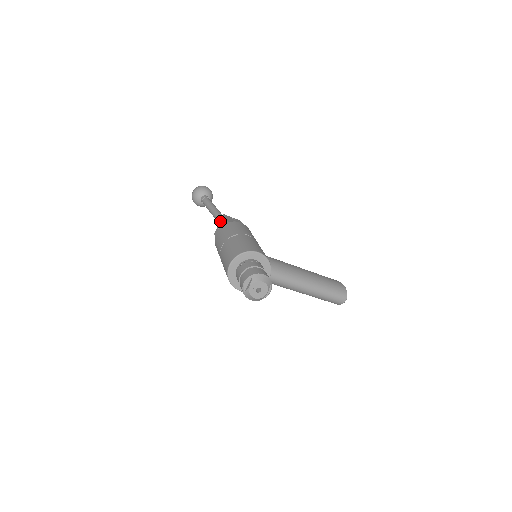
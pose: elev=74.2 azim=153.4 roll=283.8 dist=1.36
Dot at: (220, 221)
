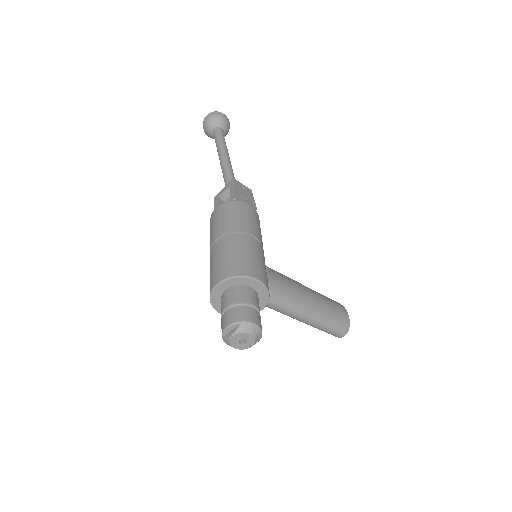
Dot at: (226, 185)
